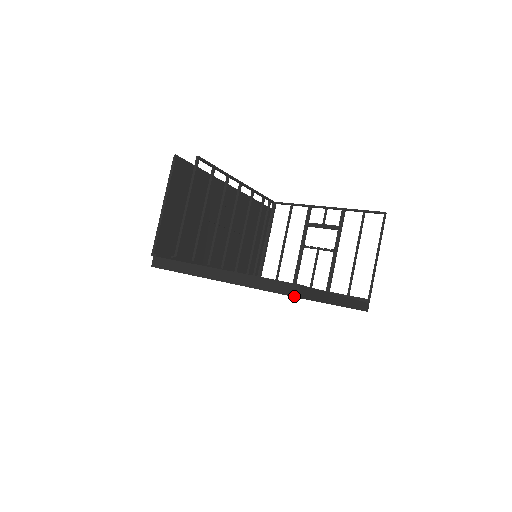
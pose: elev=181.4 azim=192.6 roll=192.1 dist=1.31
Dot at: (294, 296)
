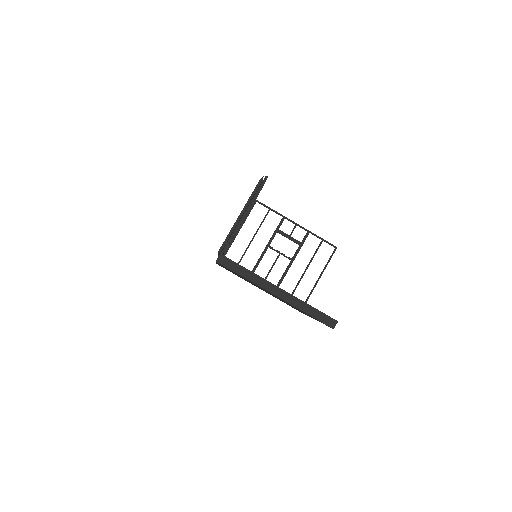
Dot at: (332, 327)
